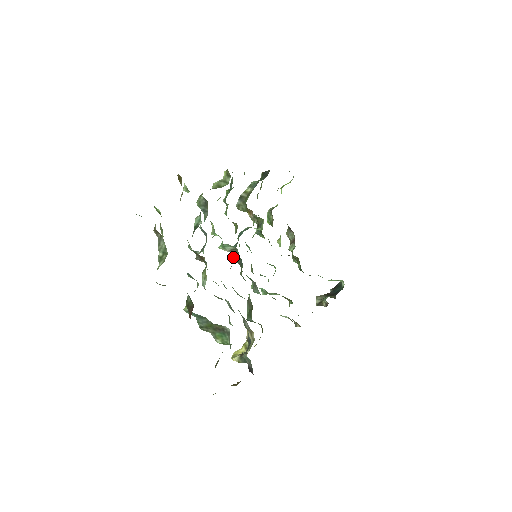
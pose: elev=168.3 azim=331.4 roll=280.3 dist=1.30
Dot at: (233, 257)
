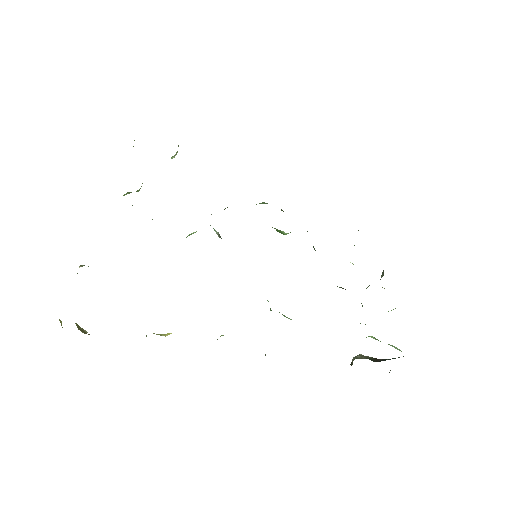
Dot at: occluded
